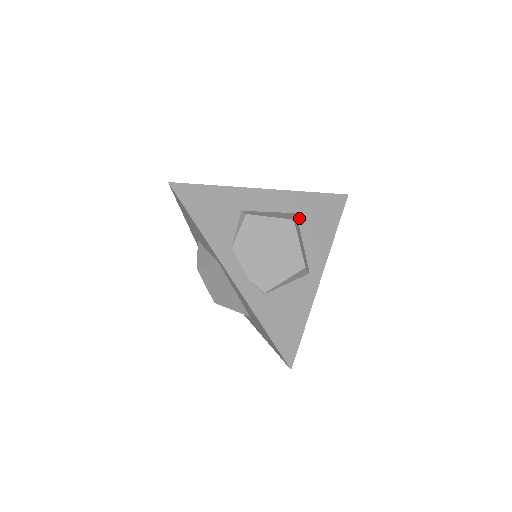
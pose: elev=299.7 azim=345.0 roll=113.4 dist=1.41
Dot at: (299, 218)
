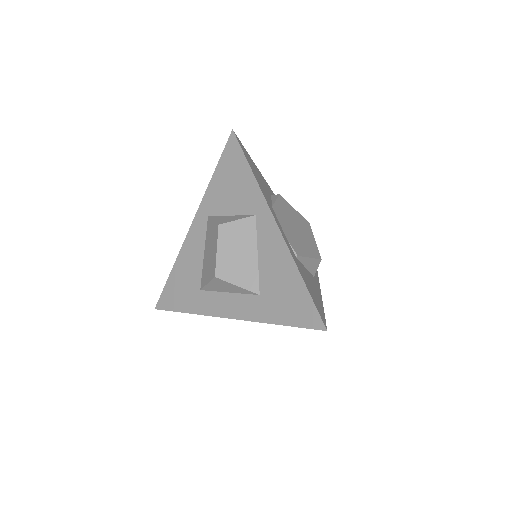
Dot at: occluded
